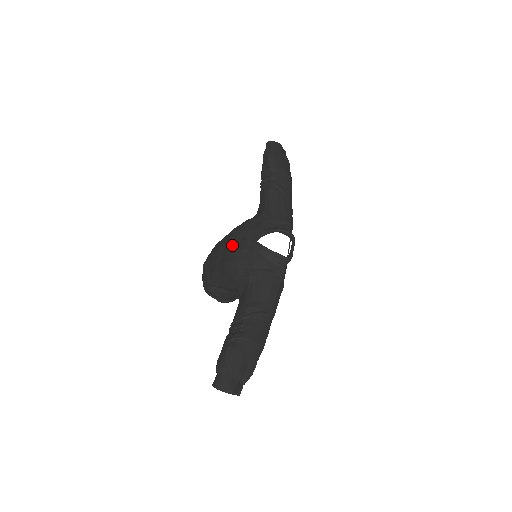
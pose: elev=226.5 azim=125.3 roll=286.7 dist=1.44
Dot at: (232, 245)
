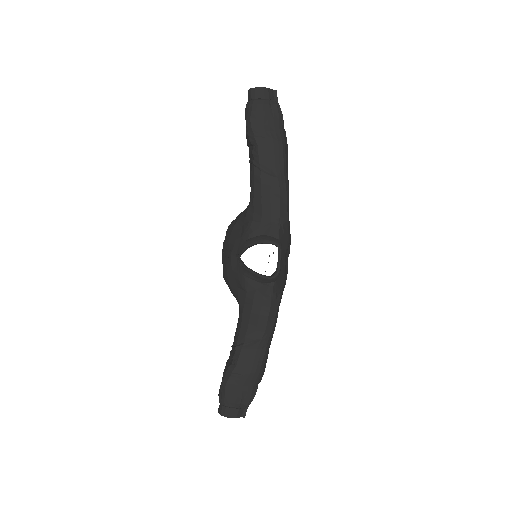
Dot at: (225, 253)
